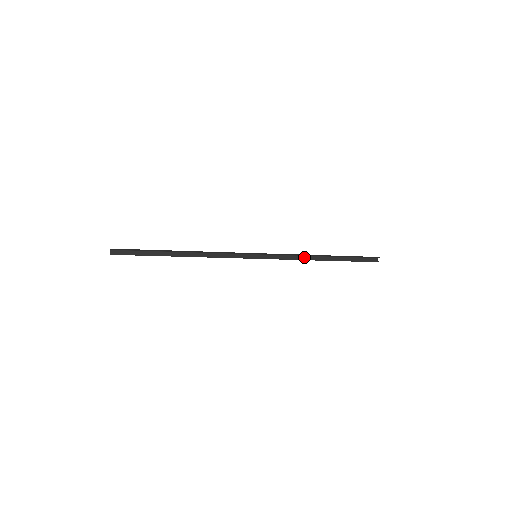
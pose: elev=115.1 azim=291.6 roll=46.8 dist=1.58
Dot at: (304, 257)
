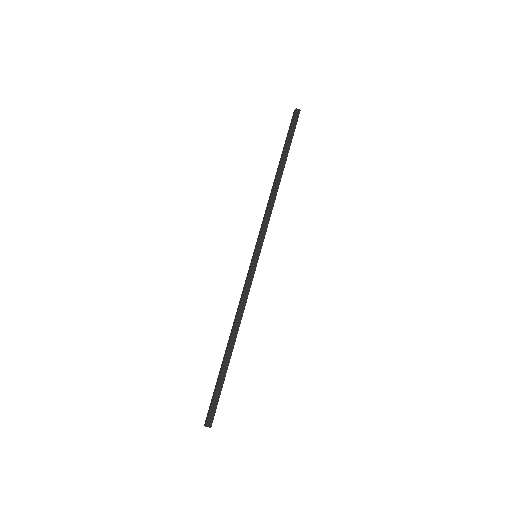
Dot at: (274, 201)
